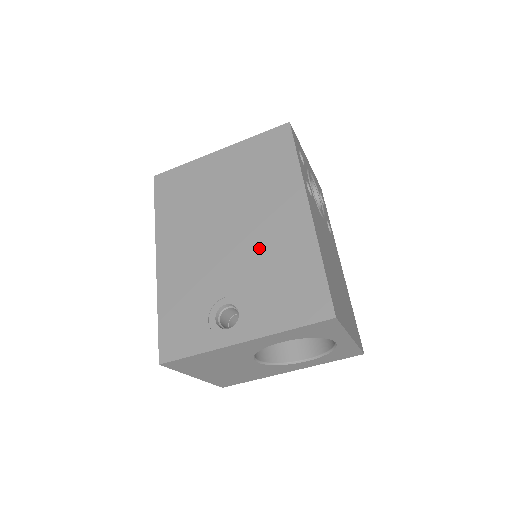
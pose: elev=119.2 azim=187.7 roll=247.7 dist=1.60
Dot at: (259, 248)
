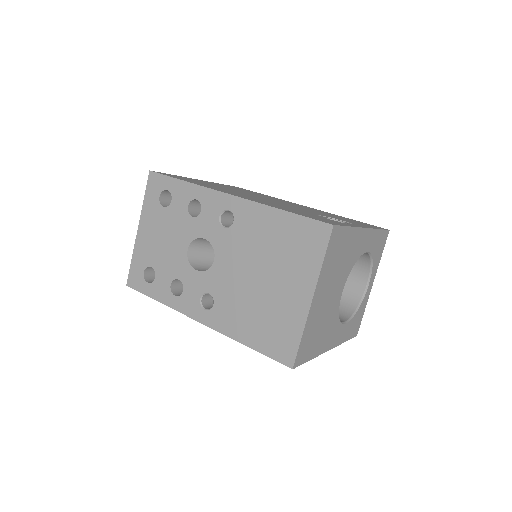
Dot at: (304, 208)
